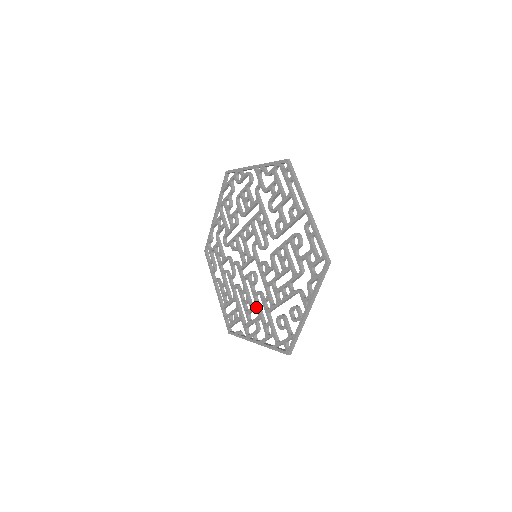
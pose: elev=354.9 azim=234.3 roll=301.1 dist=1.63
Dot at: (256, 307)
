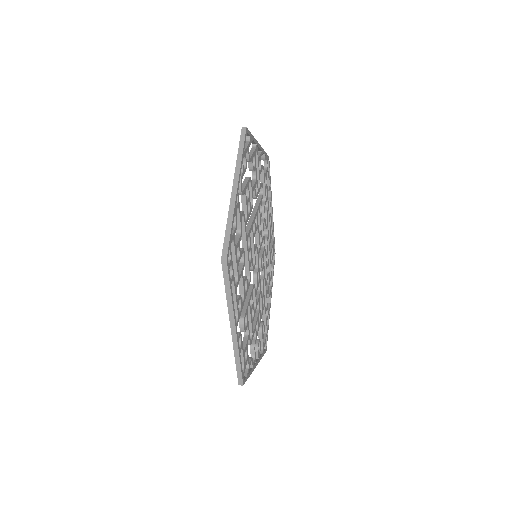
Dot at: occluded
